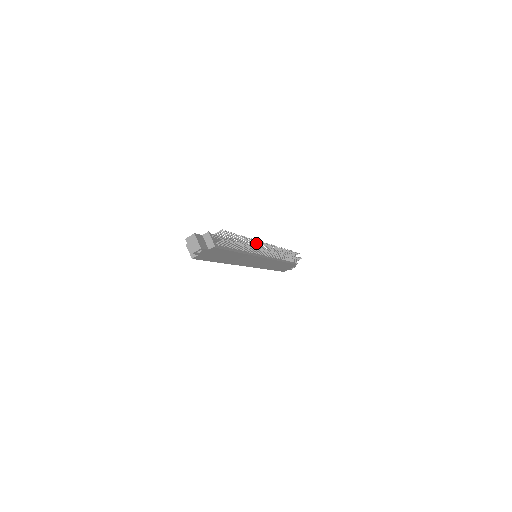
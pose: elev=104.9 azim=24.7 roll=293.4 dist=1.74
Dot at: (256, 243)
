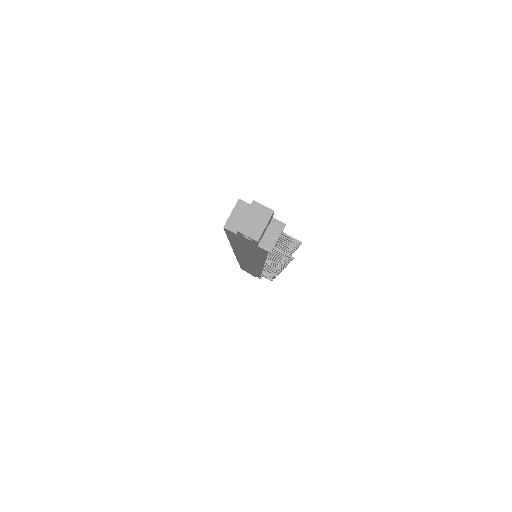
Dot at: occluded
